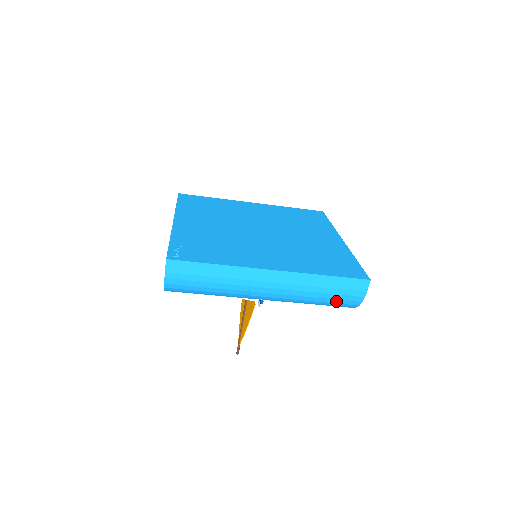
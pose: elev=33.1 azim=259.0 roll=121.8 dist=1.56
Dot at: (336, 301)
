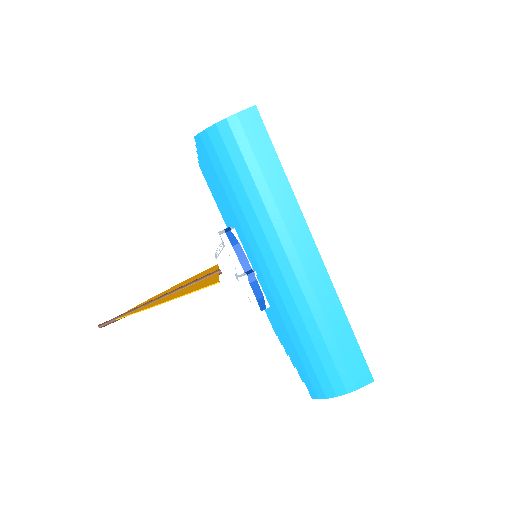
Dot at: (317, 363)
